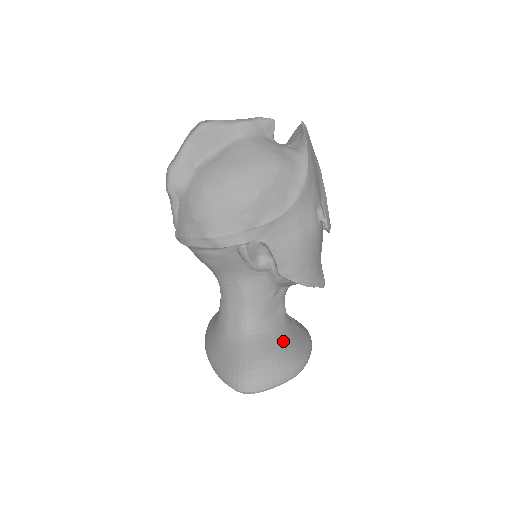
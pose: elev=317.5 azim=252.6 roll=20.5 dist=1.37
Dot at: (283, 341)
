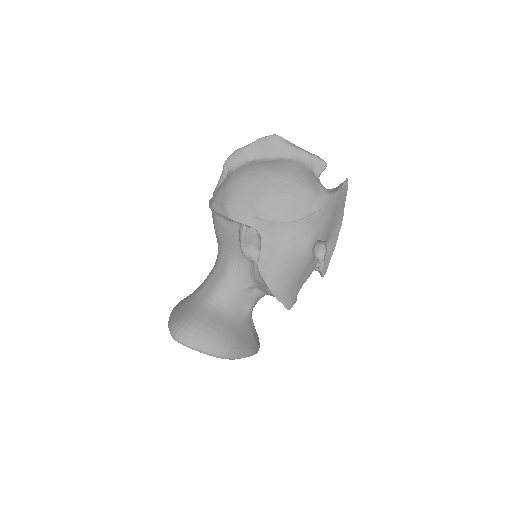
Dot at: (230, 327)
